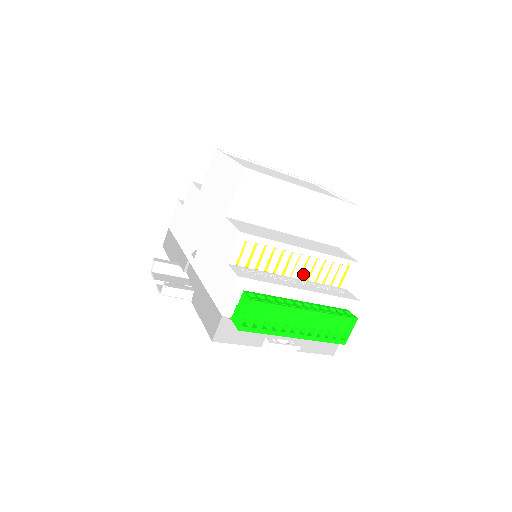
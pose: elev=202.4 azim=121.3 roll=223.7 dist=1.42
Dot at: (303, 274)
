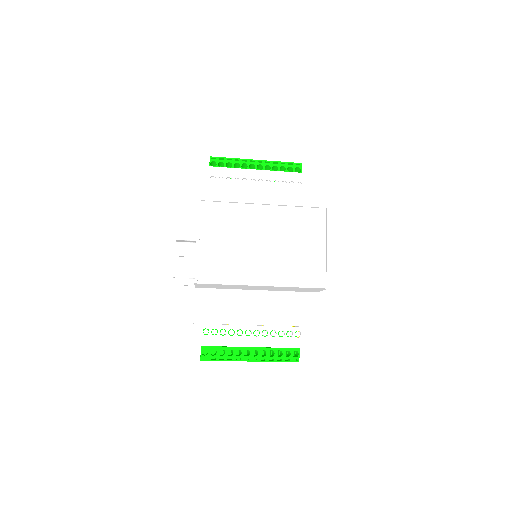
Dot at: occluded
